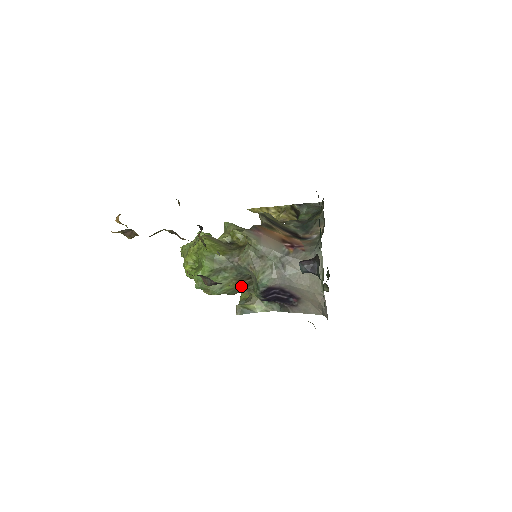
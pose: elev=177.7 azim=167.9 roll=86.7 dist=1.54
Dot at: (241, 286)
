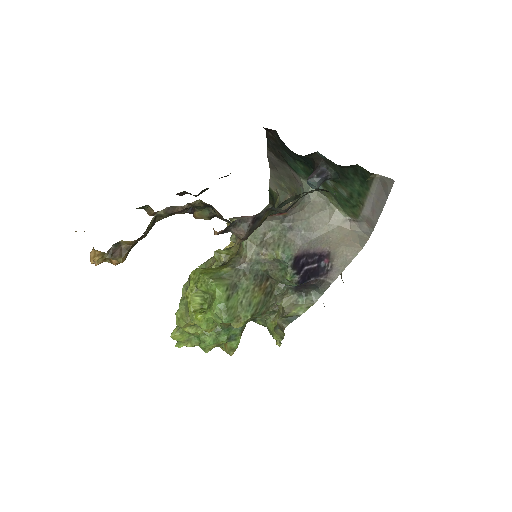
Dot at: (266, 295)
